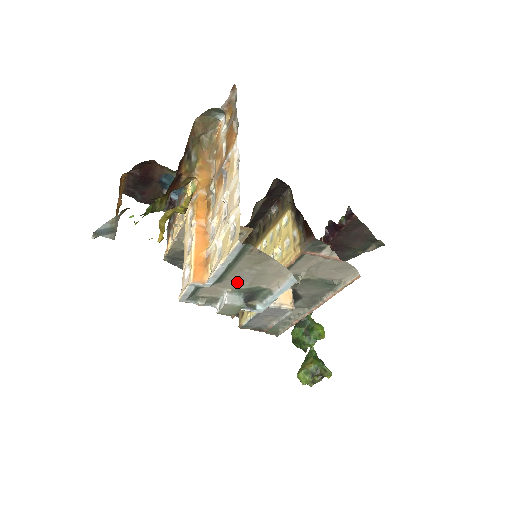
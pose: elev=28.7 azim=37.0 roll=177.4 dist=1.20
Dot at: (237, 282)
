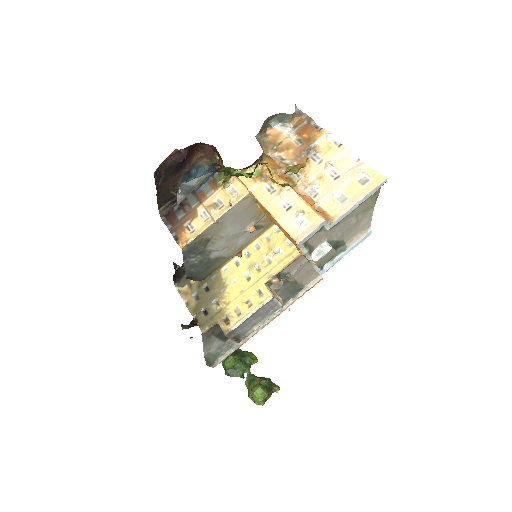
Dot at: (337, 231)
